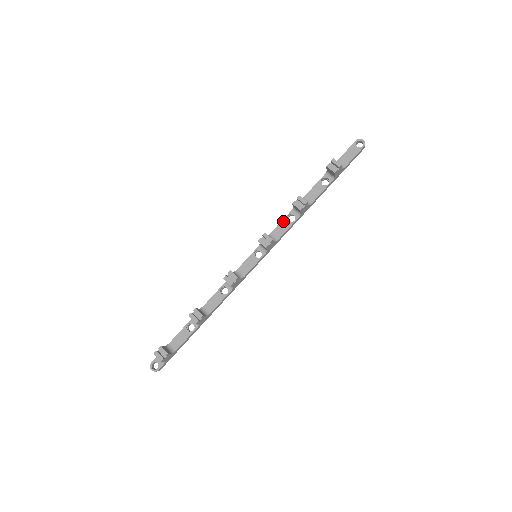
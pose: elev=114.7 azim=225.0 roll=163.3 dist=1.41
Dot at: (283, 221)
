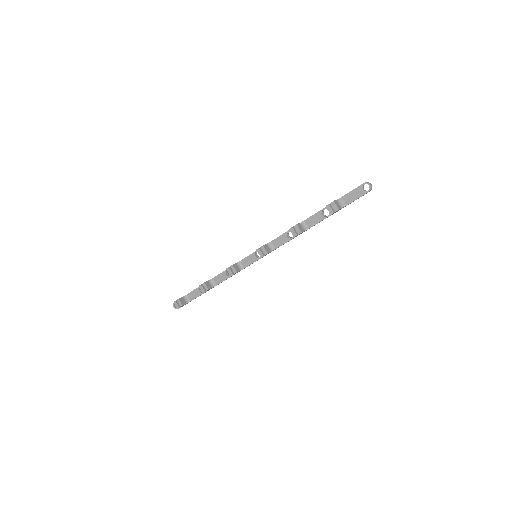
Dot at: (283, 235)
